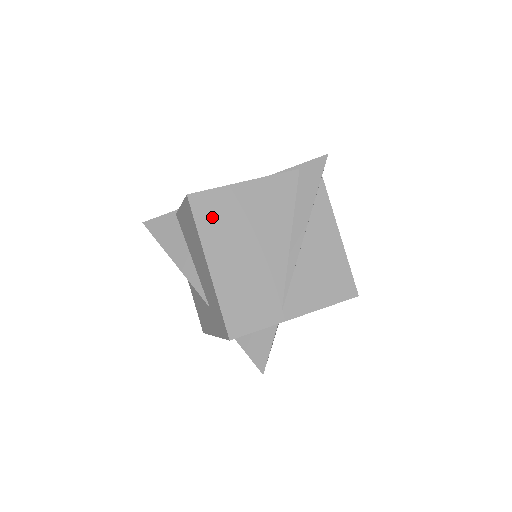
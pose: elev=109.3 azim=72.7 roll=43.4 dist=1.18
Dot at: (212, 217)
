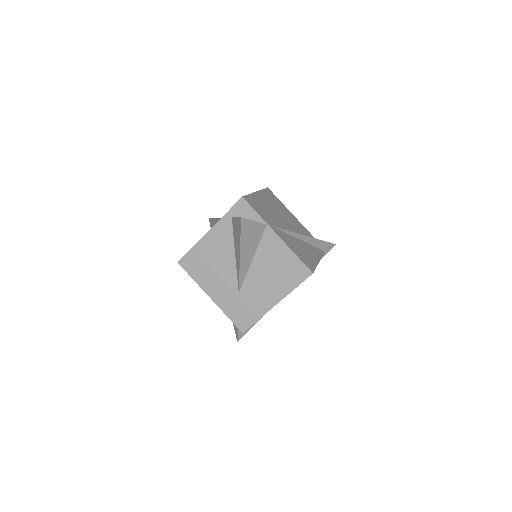
Dot at: (271, 197)
